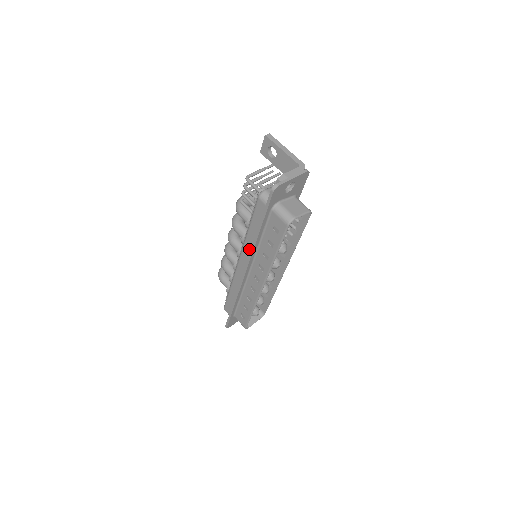
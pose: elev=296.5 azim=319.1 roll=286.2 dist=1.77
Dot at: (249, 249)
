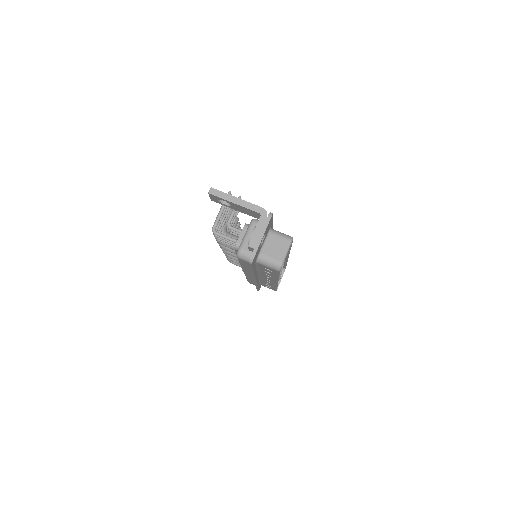
Dot at: (250, 272)
